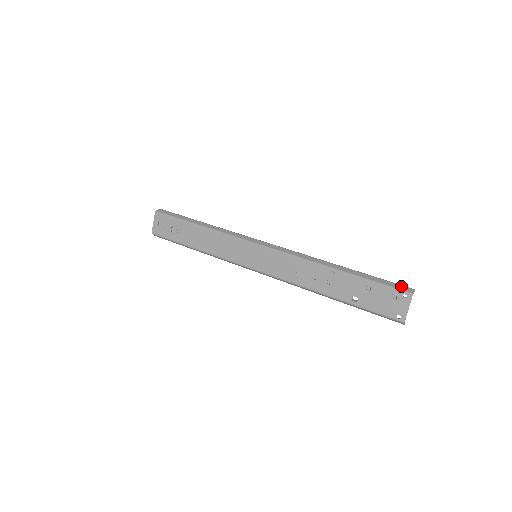
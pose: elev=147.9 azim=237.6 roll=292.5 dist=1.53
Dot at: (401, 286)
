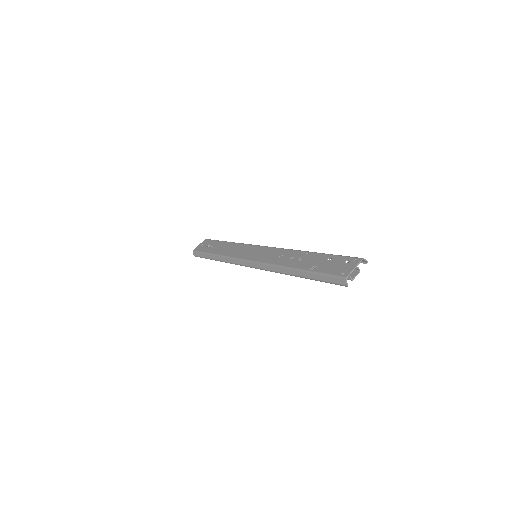
Dot at: occluded
